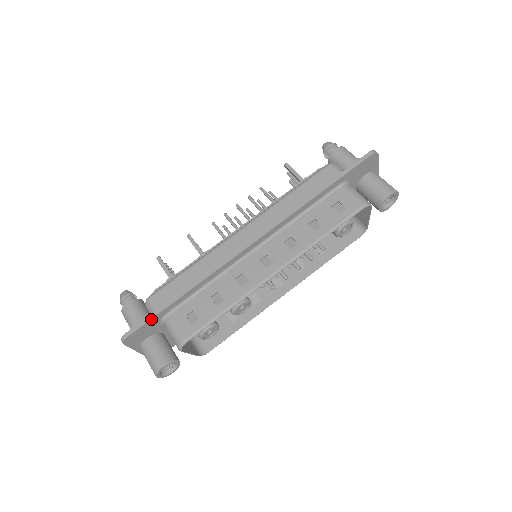
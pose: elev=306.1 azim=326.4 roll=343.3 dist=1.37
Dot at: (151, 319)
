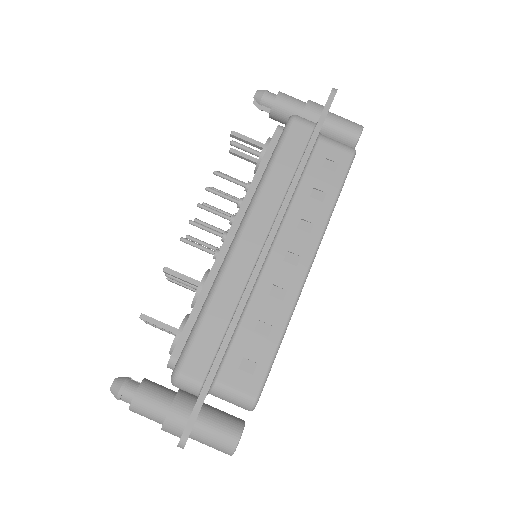
Dot at: (204, 398)
